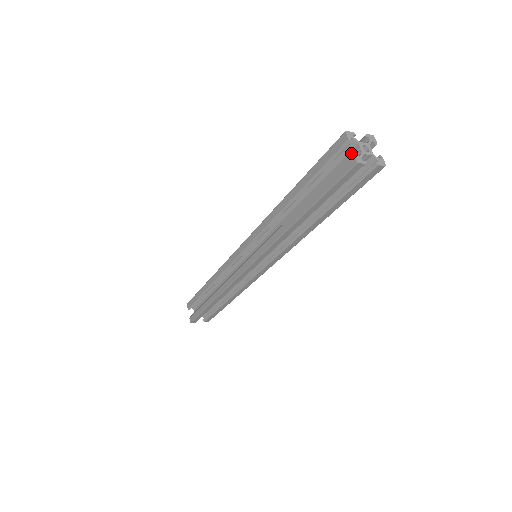
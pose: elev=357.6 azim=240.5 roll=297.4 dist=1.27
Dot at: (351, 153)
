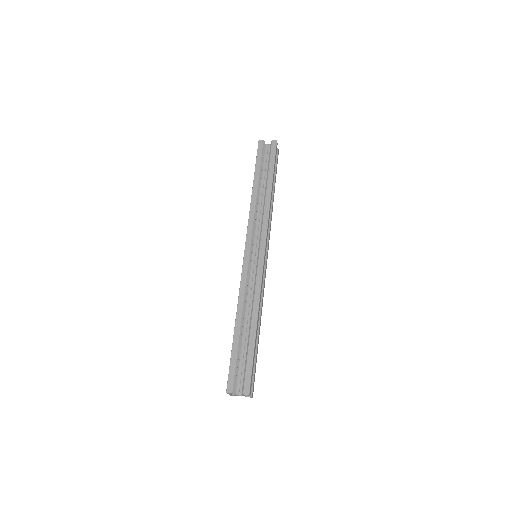
Dot at: (266, 149)
